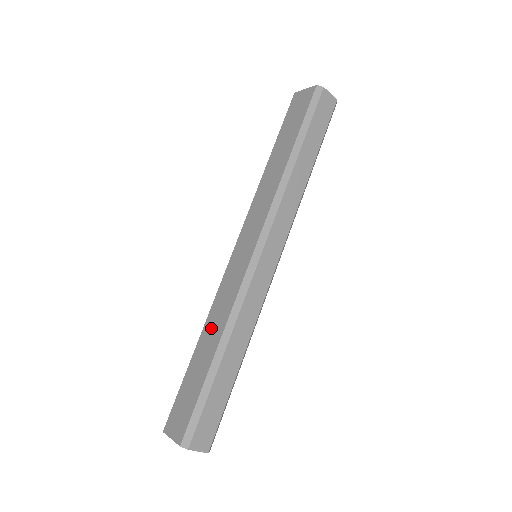
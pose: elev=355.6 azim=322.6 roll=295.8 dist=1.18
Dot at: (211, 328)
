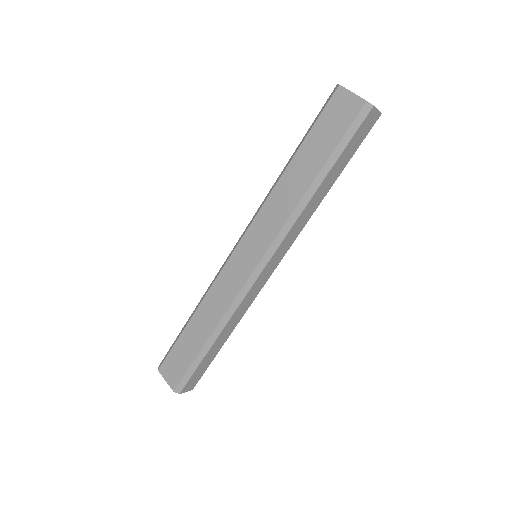
Dot at: (206, 313)
